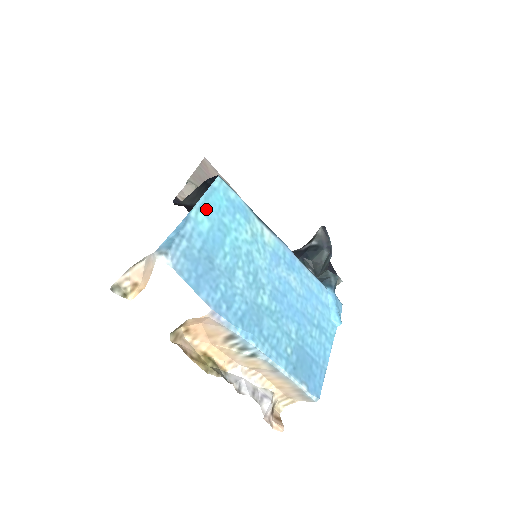
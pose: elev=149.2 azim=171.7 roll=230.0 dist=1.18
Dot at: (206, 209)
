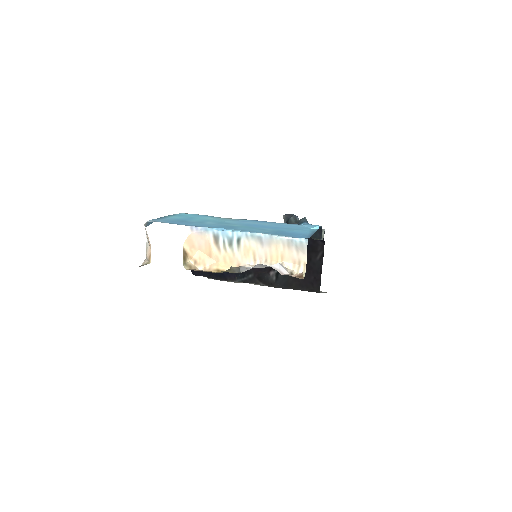
Dot at: (176, 216)
